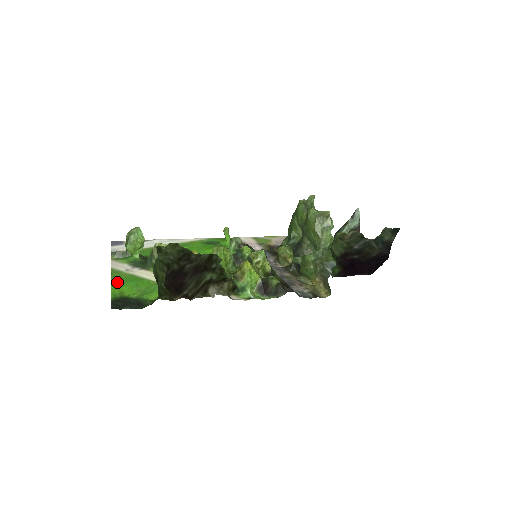
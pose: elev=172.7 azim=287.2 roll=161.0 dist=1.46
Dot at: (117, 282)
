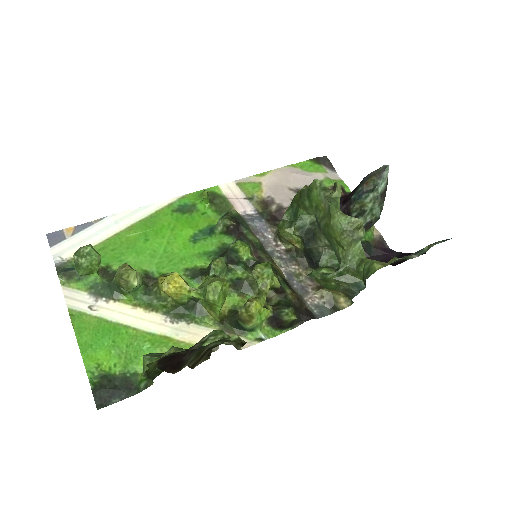
Dot at: (86, 343)
